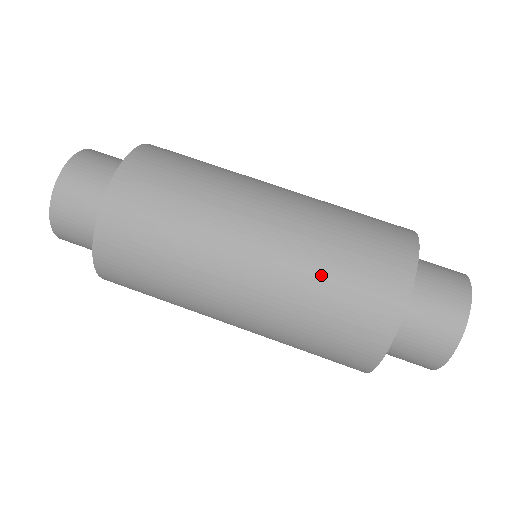
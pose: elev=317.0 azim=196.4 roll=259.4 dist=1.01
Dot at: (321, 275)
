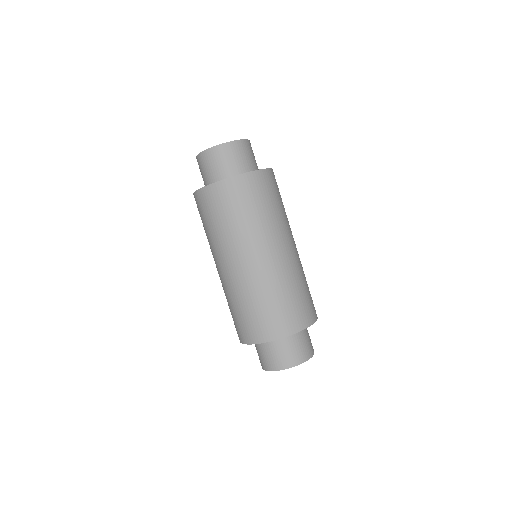
Dot at: (238, 302)
